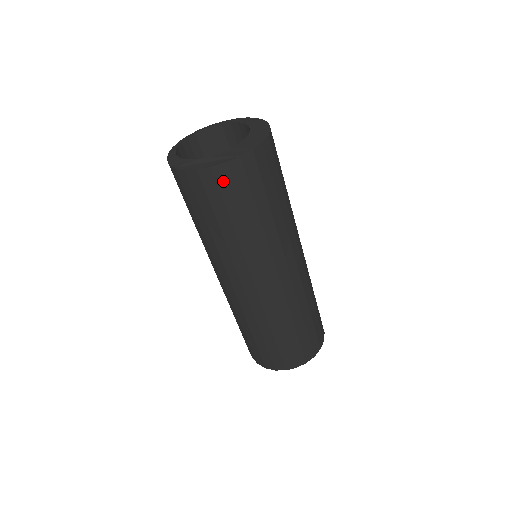
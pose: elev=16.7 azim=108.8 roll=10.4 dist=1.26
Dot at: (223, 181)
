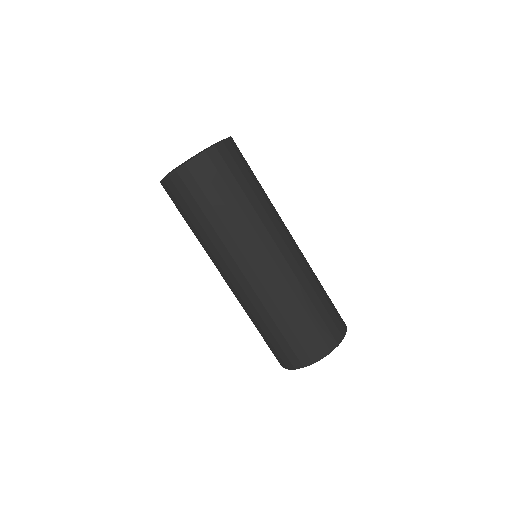
Dot at: (179, 185)
